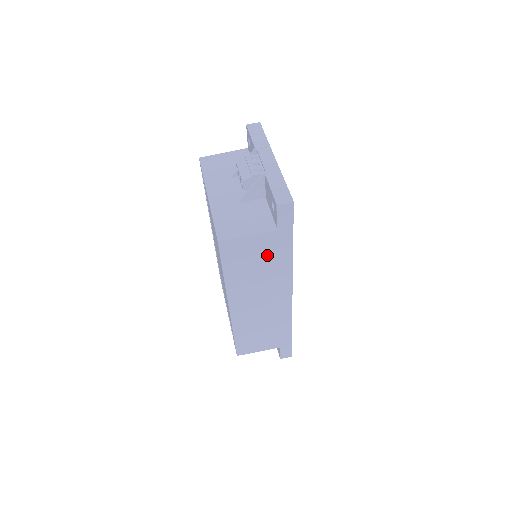
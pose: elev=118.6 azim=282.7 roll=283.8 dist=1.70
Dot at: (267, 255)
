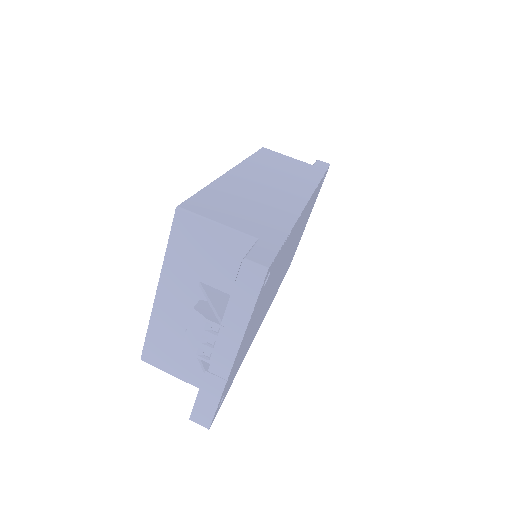
Dot at: occluded
